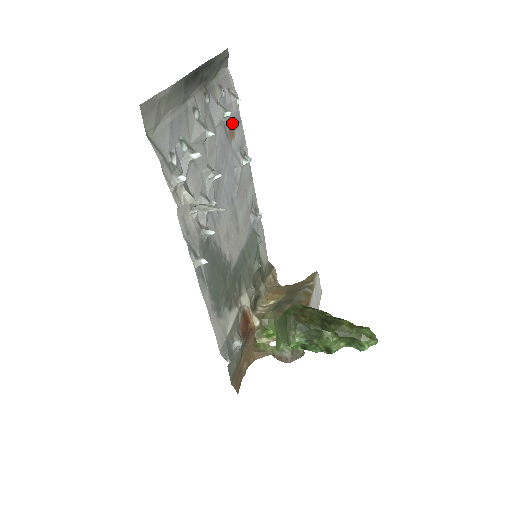
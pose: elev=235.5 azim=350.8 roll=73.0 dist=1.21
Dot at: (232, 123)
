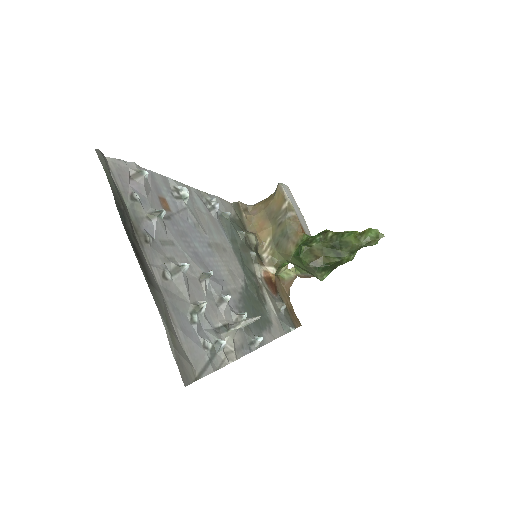
Dot at: (157, 196)
